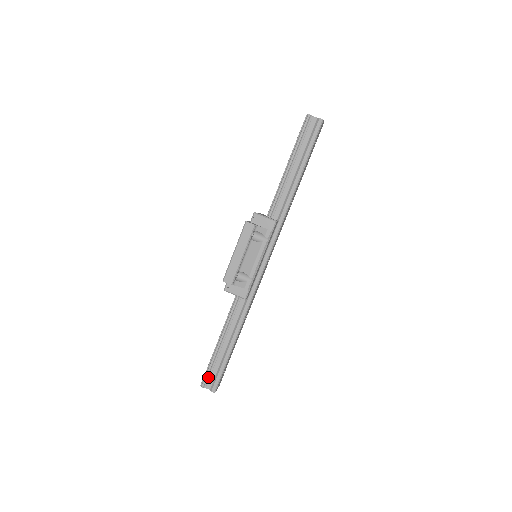
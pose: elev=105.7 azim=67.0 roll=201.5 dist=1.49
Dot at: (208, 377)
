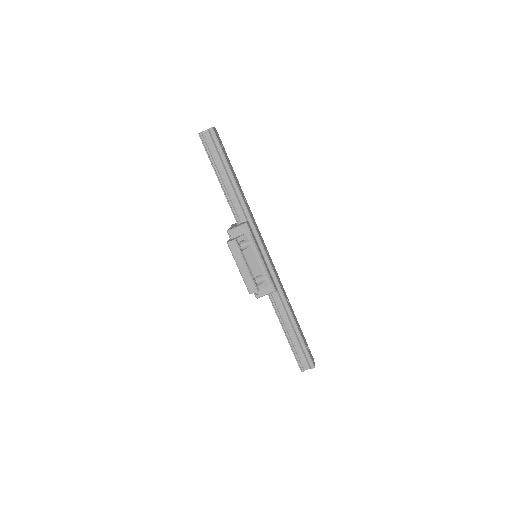
Dot at: (301, 362)
